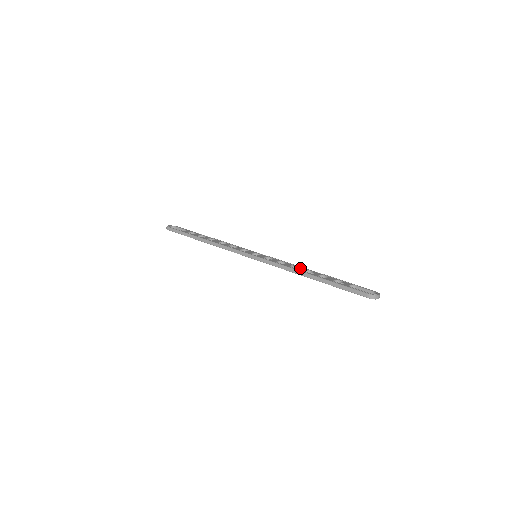
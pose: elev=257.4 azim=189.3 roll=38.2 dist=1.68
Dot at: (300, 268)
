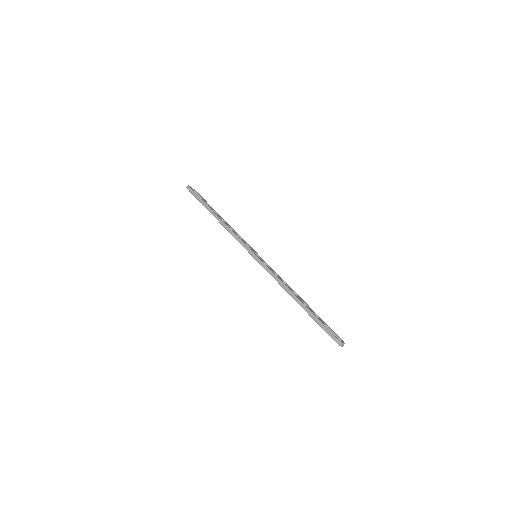
Dot at: (289, 287)
